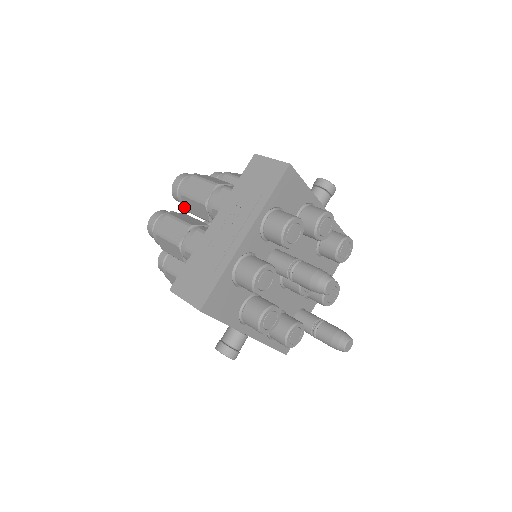
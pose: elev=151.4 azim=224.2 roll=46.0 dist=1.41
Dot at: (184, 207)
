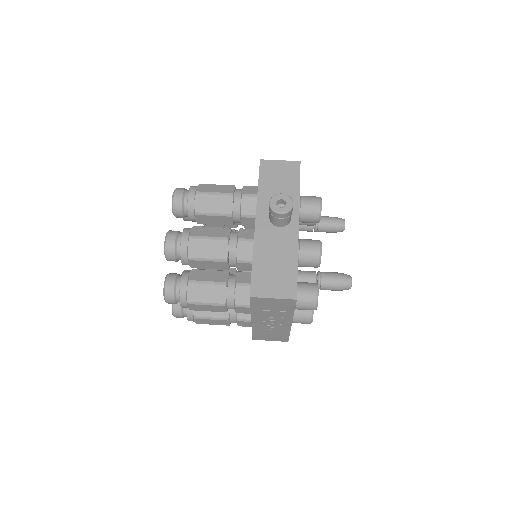
Dot at: occluded
